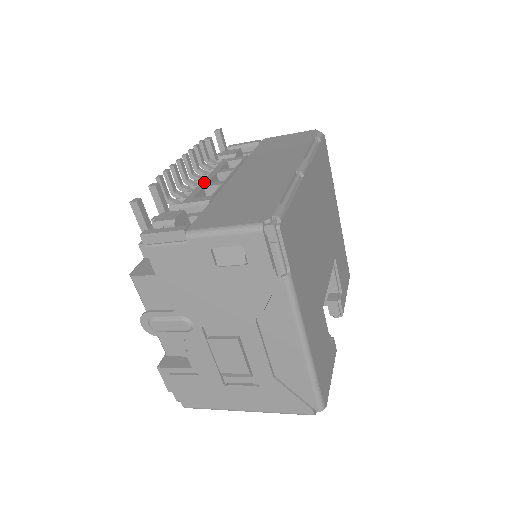
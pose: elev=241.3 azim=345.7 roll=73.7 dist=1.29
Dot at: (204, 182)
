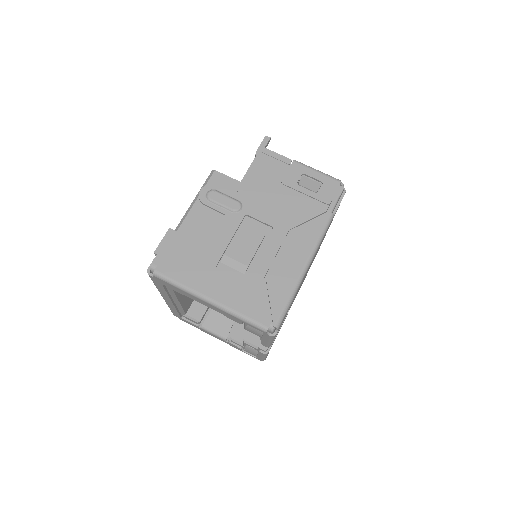
Dot at: occluded
